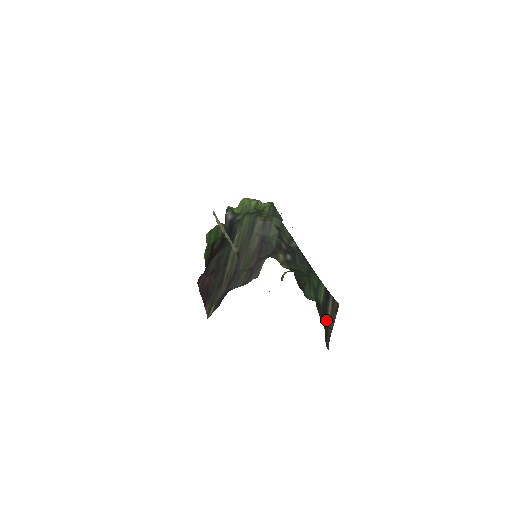
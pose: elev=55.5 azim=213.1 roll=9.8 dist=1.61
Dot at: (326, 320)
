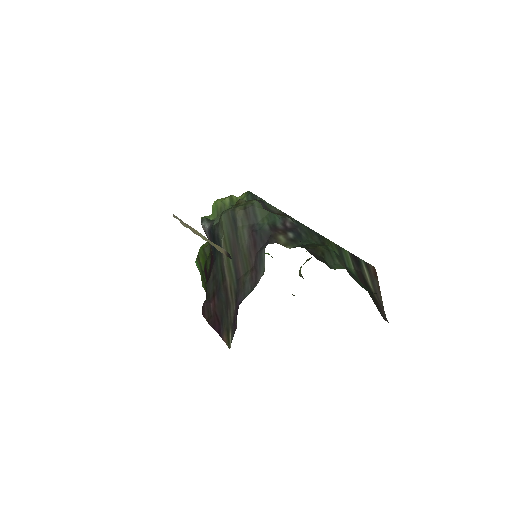
Dot at: (369, 289)
